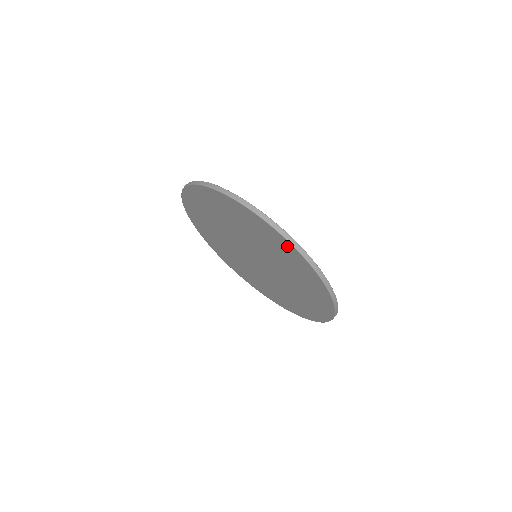
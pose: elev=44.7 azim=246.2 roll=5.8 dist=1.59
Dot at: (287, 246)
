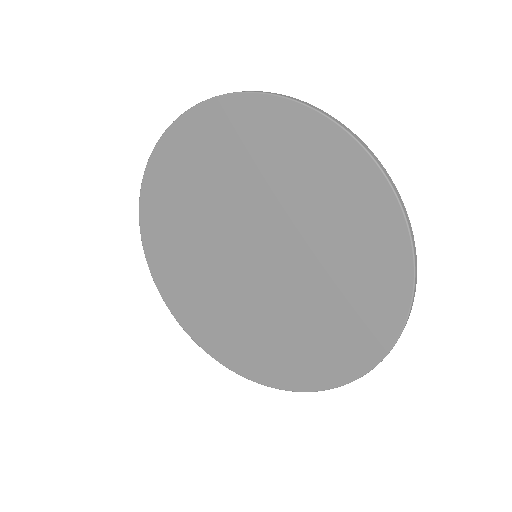
Dot at: (175, 140)
